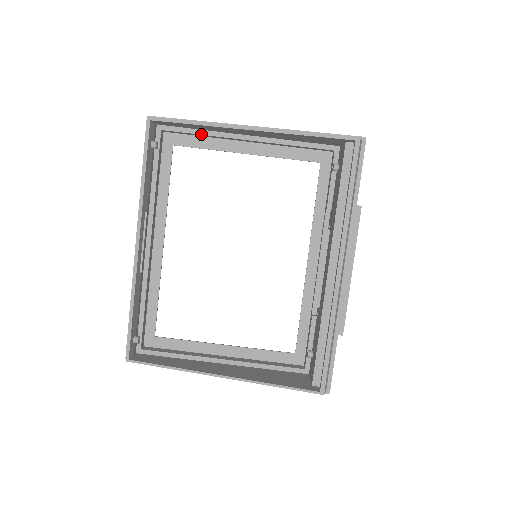
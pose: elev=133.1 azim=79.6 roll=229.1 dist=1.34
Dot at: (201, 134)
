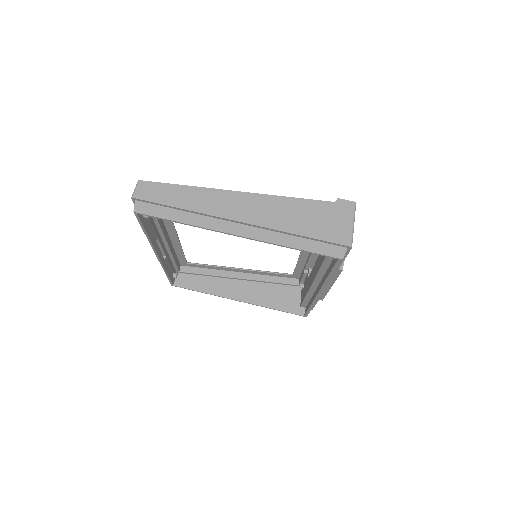
Dot at: occluded
